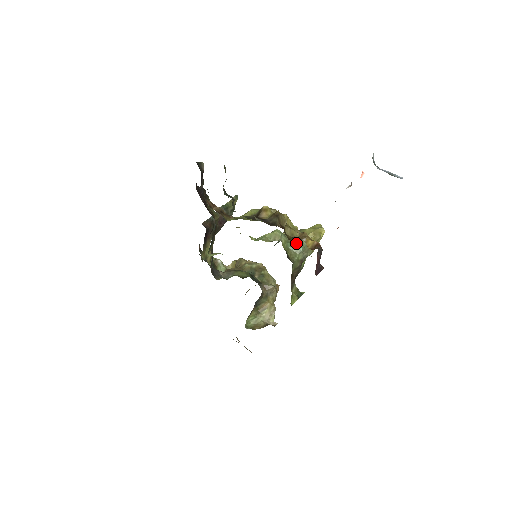
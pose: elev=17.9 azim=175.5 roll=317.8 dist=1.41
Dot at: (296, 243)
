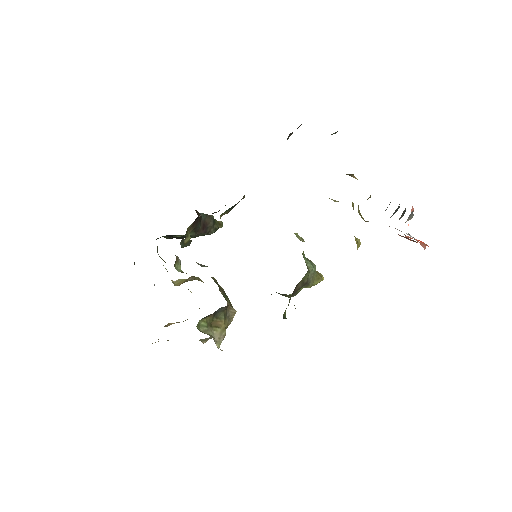
Dot at: occluded
